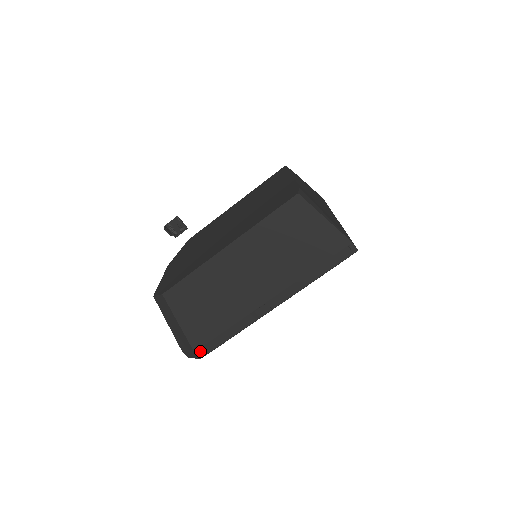
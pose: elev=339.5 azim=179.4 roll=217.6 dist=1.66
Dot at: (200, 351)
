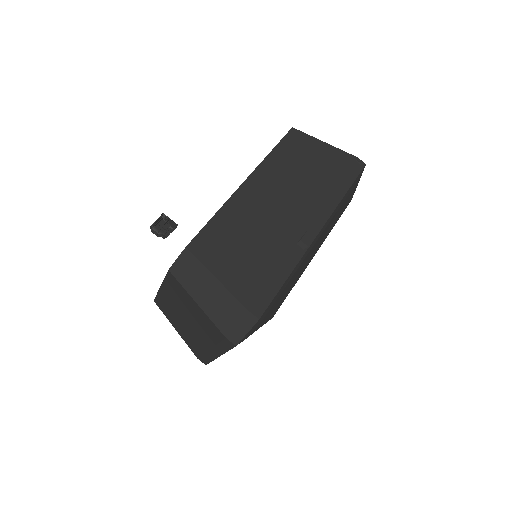
Dot at: (255, 308)
